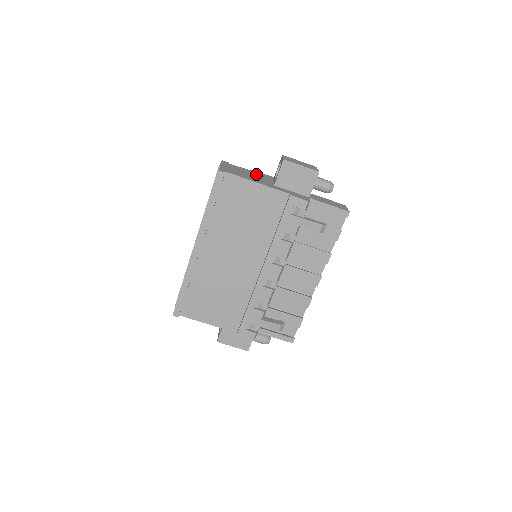
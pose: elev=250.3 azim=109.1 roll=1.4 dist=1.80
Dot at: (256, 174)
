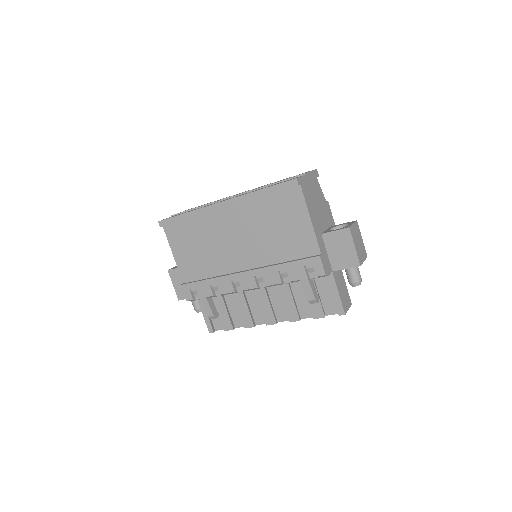
Dot at: (324, 209)
